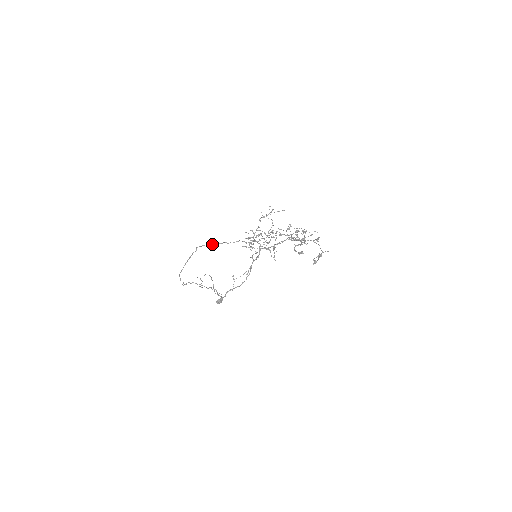
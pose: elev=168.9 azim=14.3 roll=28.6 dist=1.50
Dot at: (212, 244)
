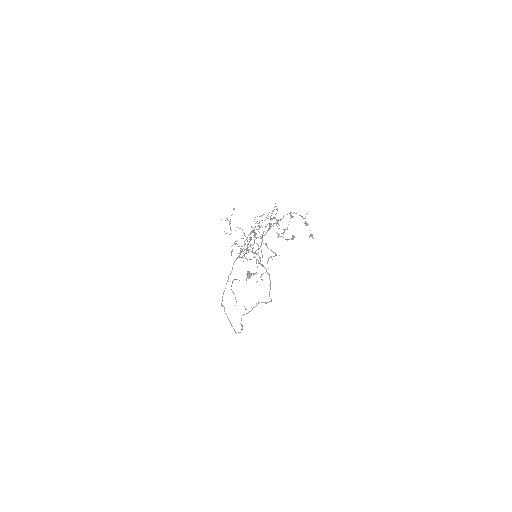
Dot at: occluded
